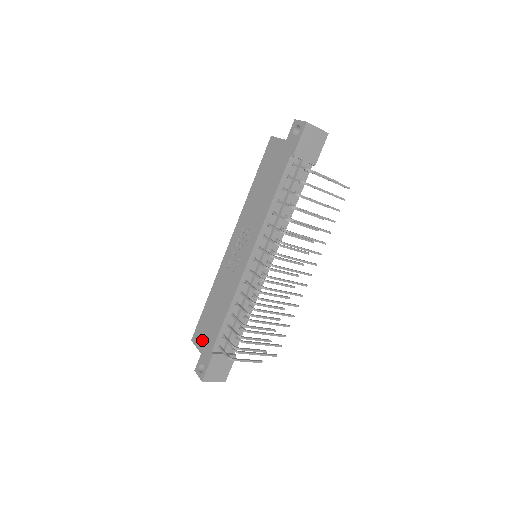
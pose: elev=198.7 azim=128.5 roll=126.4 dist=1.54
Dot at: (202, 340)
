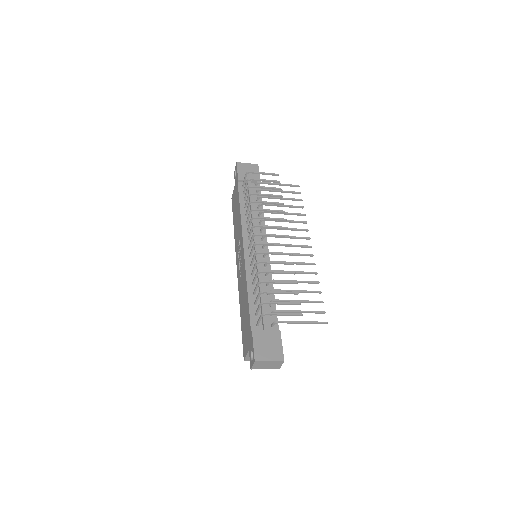
Dot at: (246, 342)
